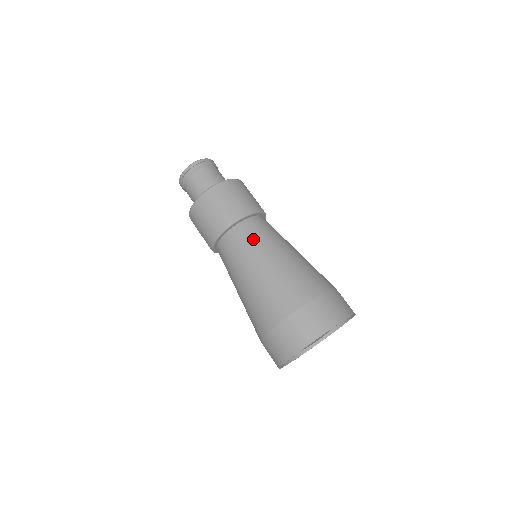
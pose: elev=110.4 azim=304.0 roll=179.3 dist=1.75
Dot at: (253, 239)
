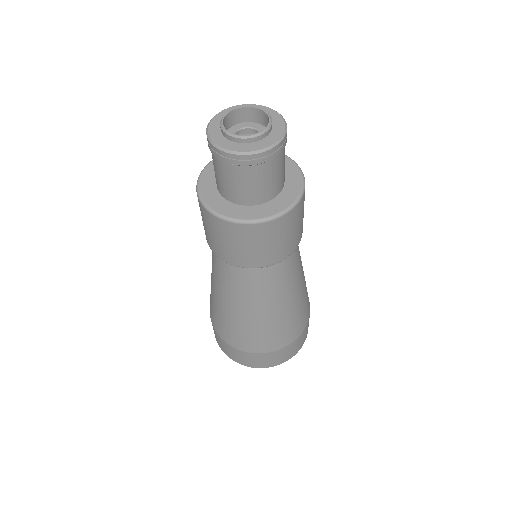
Dot at: (260, 287)
